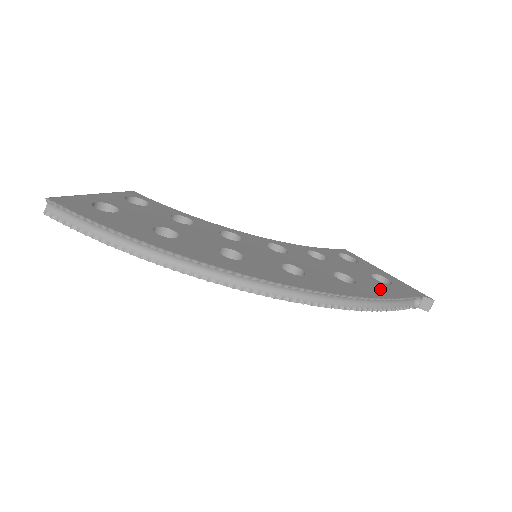
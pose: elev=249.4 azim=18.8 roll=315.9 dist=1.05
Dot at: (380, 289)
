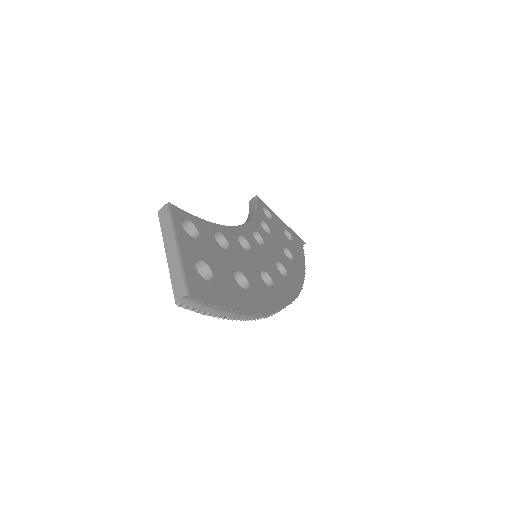
Dot at: (298, 254)
